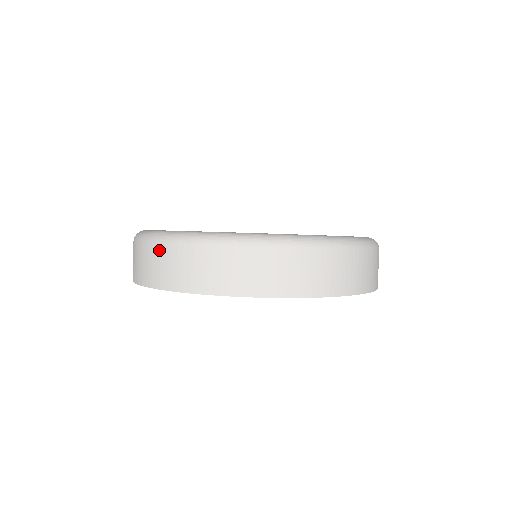
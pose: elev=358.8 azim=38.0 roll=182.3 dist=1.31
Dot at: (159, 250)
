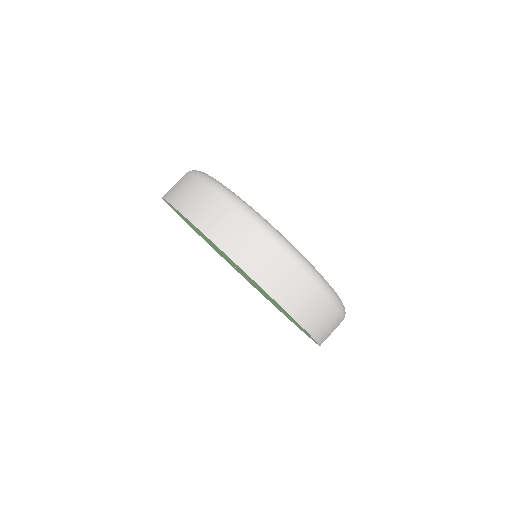
Dot at: (300, 275)
